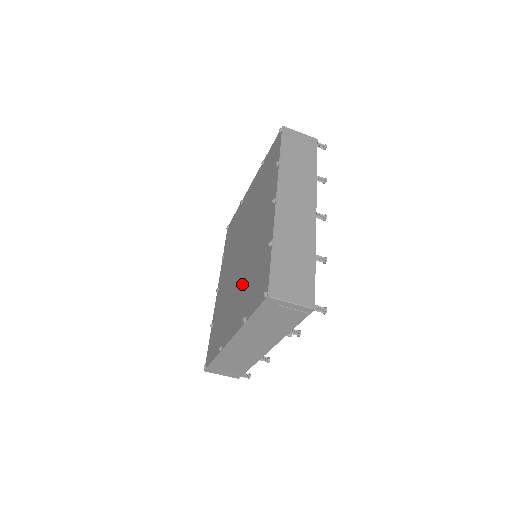
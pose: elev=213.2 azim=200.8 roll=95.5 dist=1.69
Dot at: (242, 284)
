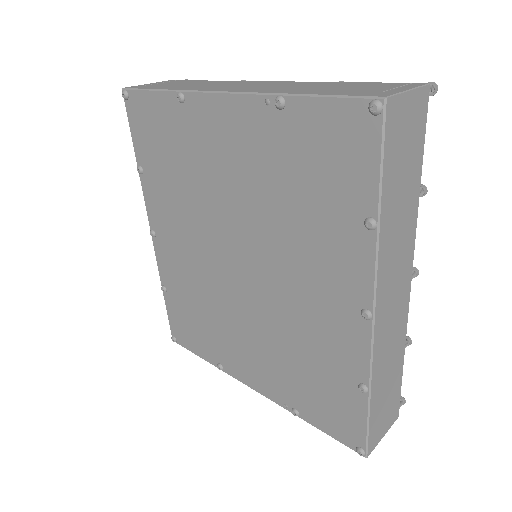
Dot at: (264, 341)
